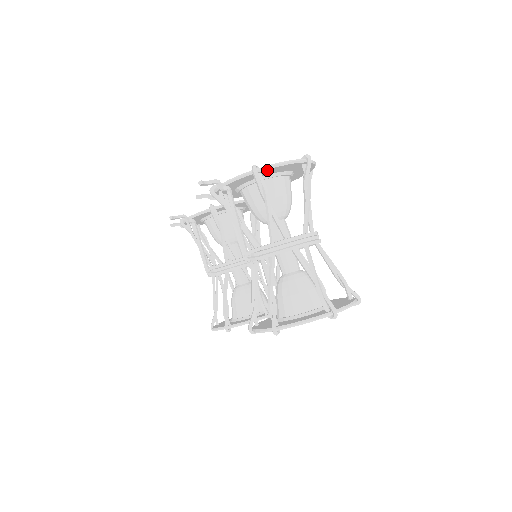
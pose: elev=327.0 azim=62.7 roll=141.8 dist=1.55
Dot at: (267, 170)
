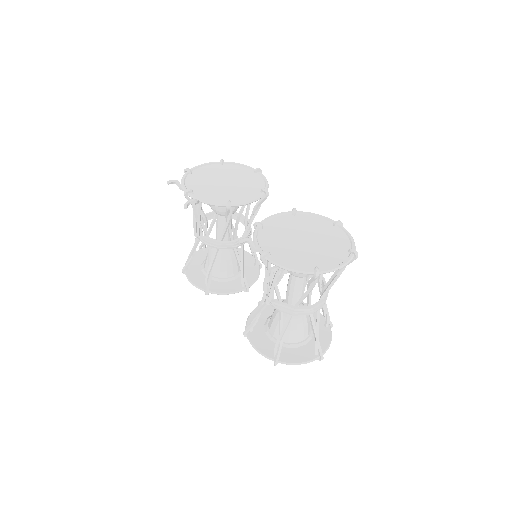
Dot at: (324, 271)
